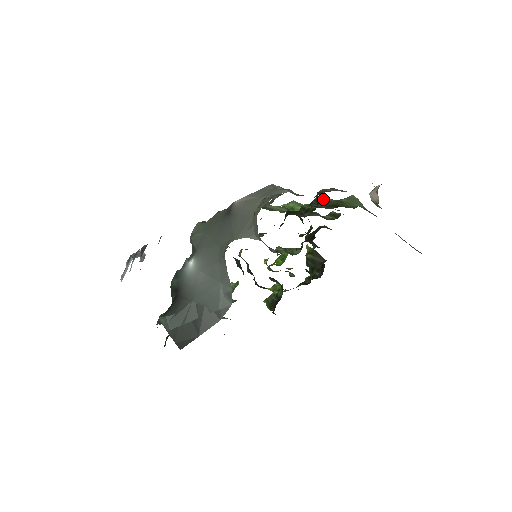
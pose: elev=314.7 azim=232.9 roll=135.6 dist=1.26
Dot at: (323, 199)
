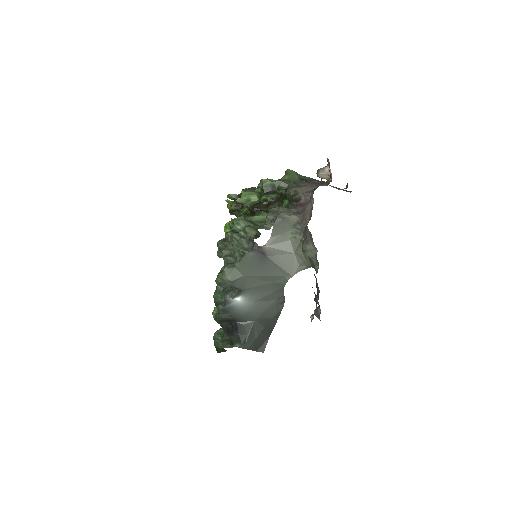
Dot at: (271, 183)
